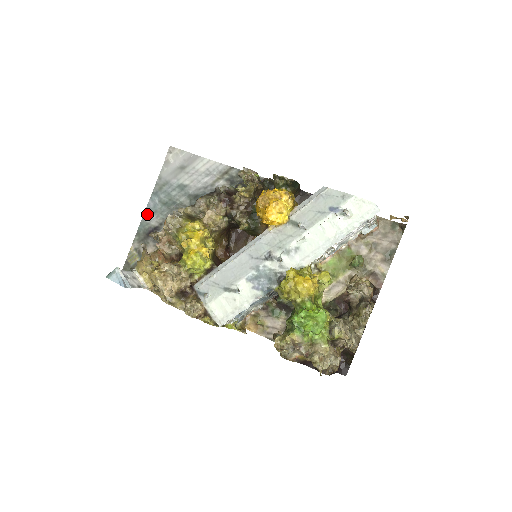
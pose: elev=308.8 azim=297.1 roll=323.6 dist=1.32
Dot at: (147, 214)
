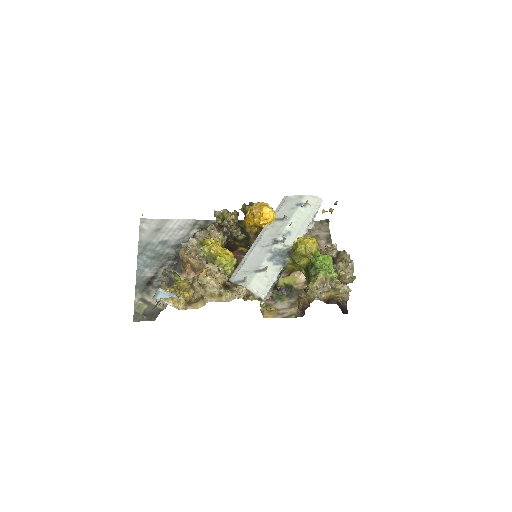
Dot at: (140, 270)
